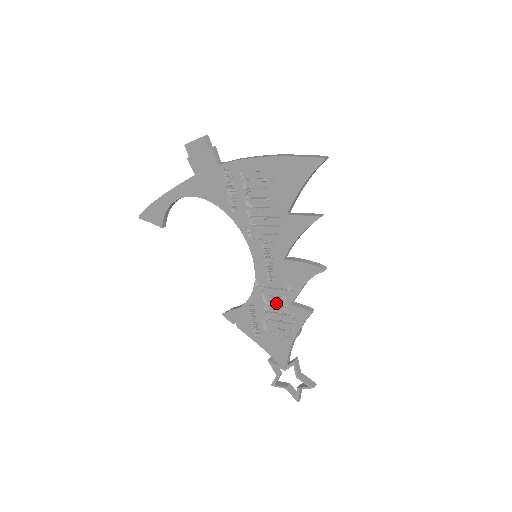
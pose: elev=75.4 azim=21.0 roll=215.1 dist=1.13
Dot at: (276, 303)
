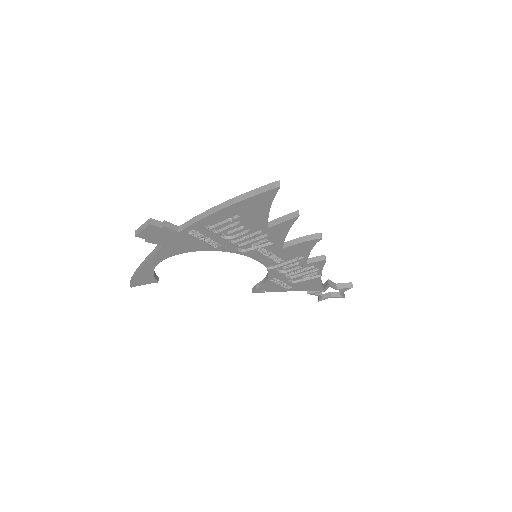
Dot at: (292, 268)
